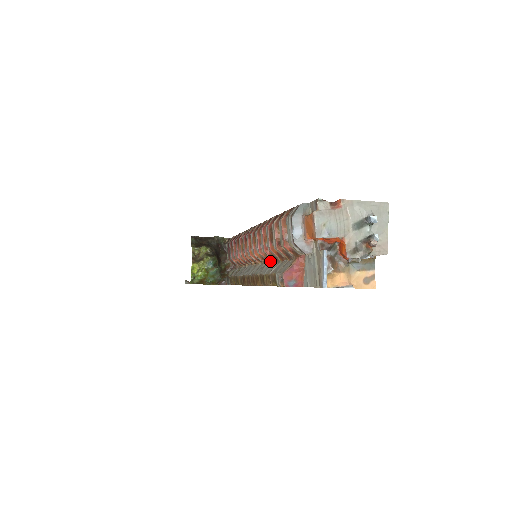
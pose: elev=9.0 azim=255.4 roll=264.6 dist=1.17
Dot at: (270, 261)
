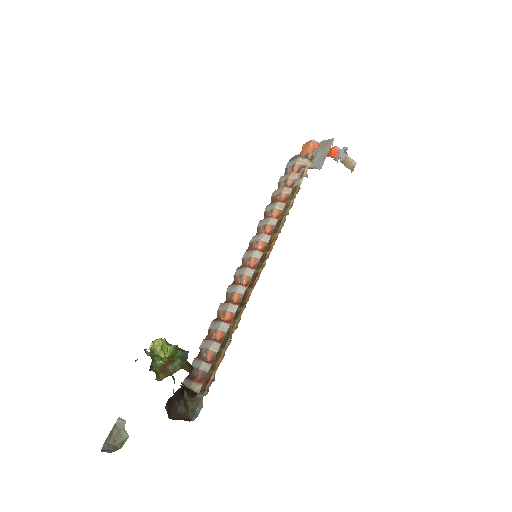
Dot at: occluded
